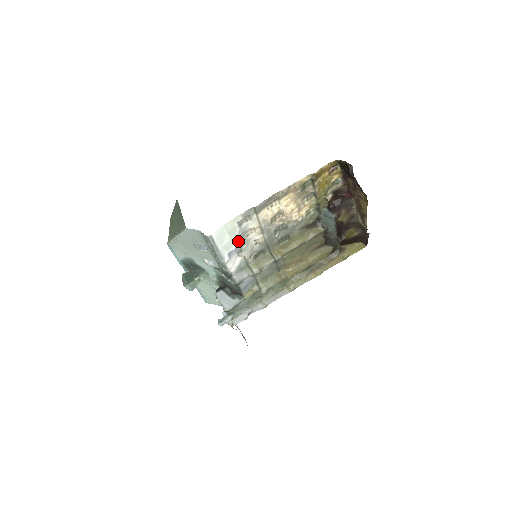
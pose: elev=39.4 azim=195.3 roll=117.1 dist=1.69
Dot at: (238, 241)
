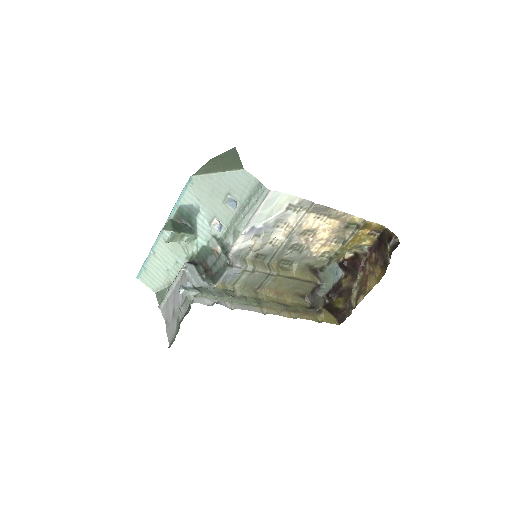
Dot at: (268, 223)
